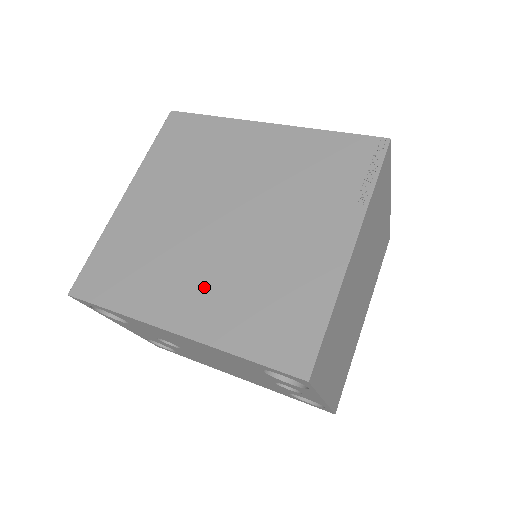
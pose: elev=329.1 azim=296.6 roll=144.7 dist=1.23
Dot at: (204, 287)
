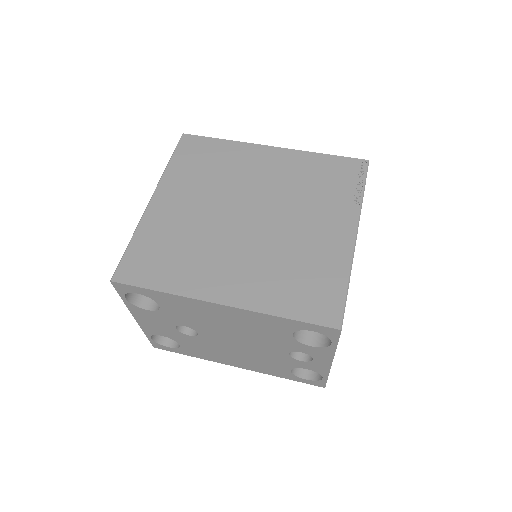
Dot at: (242, 268)
